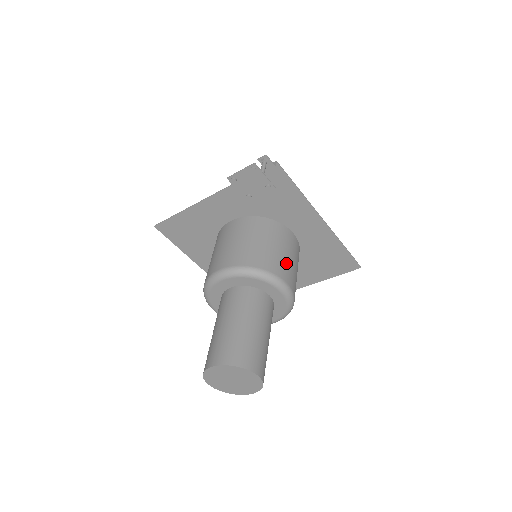
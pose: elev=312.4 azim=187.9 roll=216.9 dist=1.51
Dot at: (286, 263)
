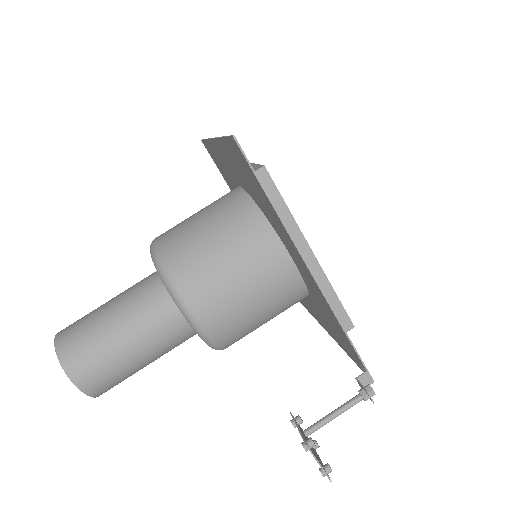
Dot at: occluded
